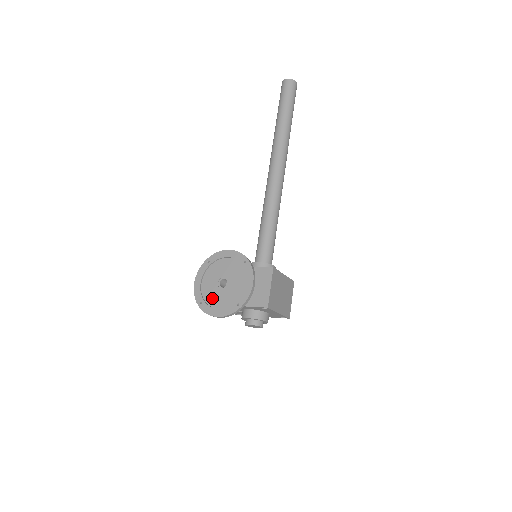
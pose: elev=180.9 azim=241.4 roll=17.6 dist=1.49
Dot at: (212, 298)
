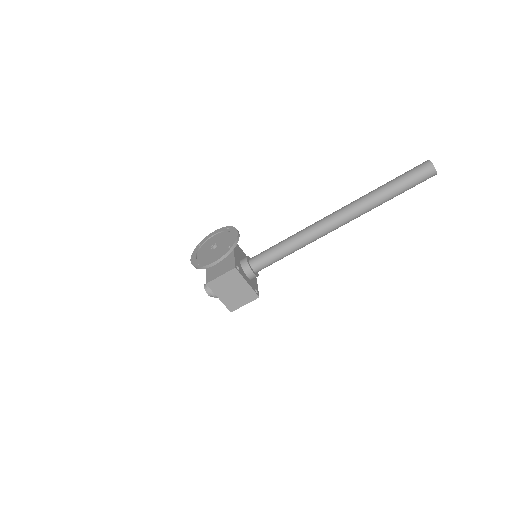
Dot at: (204, 248)
